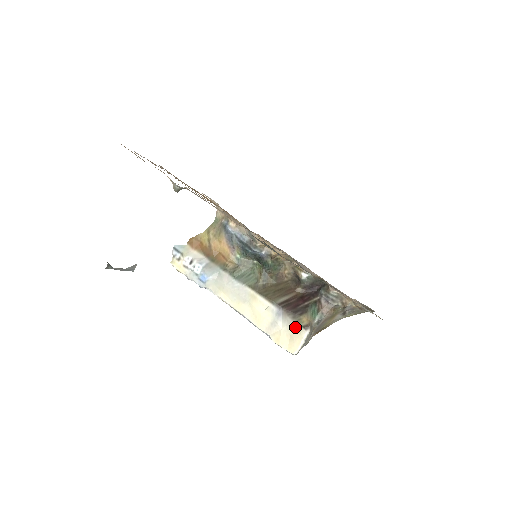
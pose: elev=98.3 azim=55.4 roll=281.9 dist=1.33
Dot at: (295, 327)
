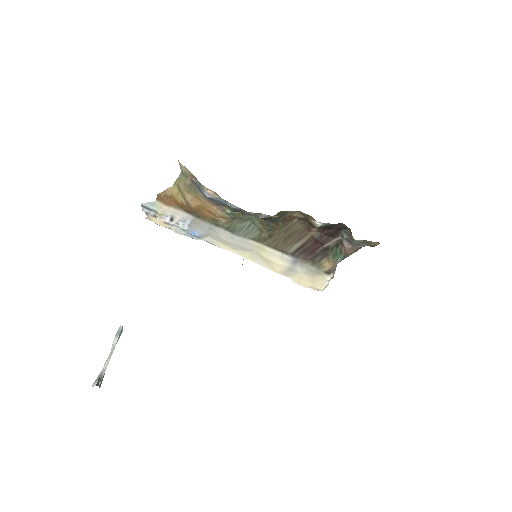
Dot at: (316, 272)
